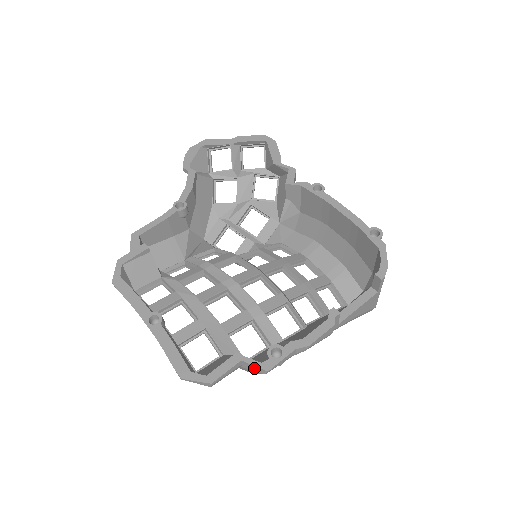
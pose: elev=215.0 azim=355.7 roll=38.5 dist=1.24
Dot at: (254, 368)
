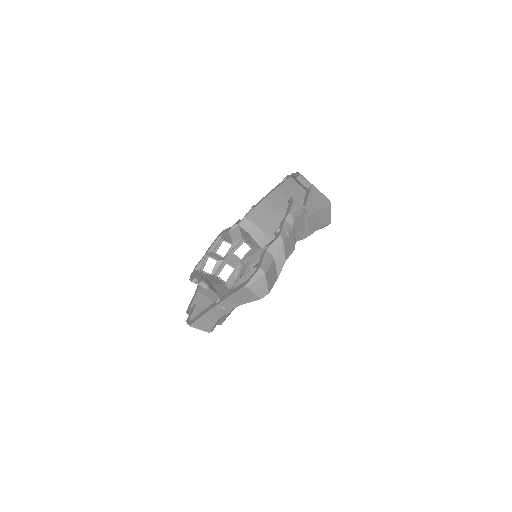
Dot at: (276, 246)
